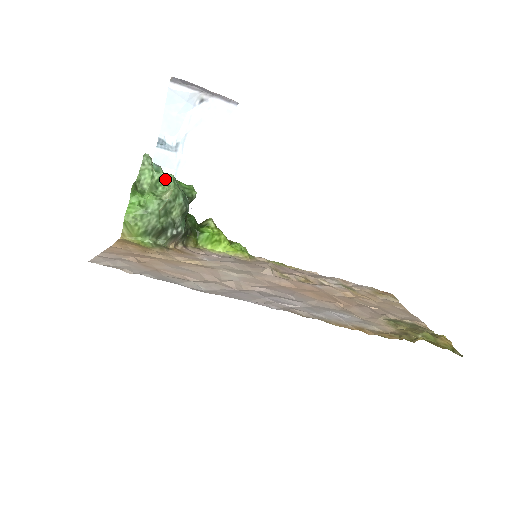
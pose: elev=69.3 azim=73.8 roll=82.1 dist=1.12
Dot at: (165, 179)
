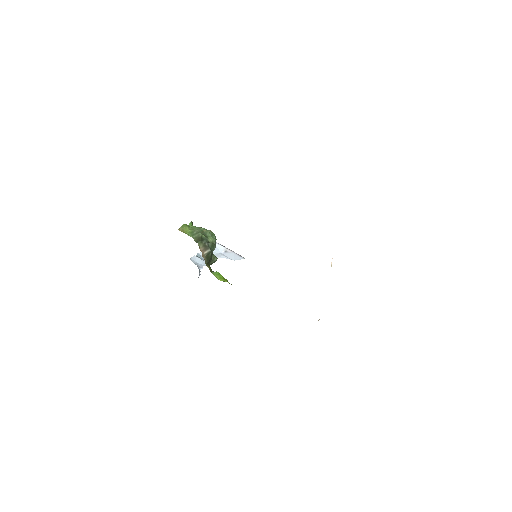
Dot at: occluded
